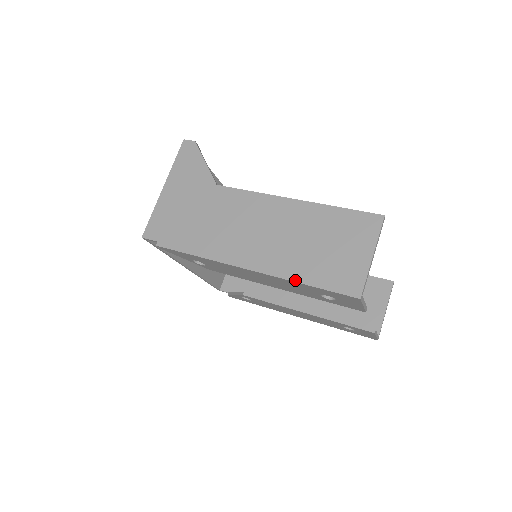
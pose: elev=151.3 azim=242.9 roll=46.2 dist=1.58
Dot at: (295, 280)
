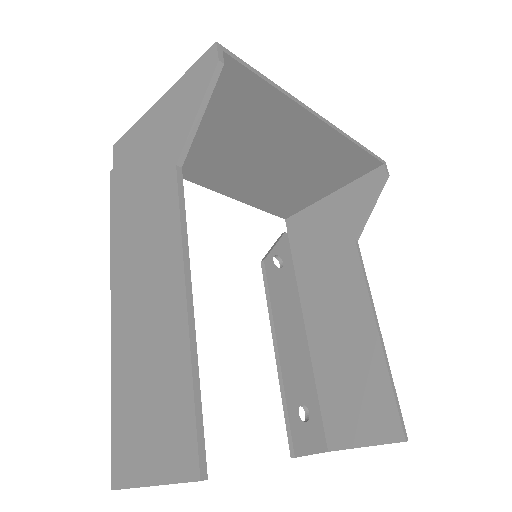
Dot at: (112, 381)
